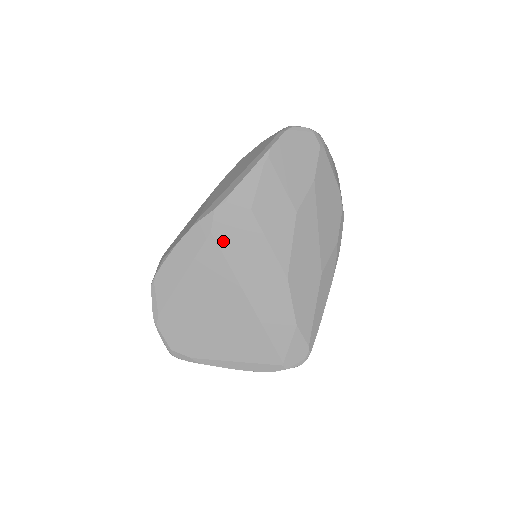
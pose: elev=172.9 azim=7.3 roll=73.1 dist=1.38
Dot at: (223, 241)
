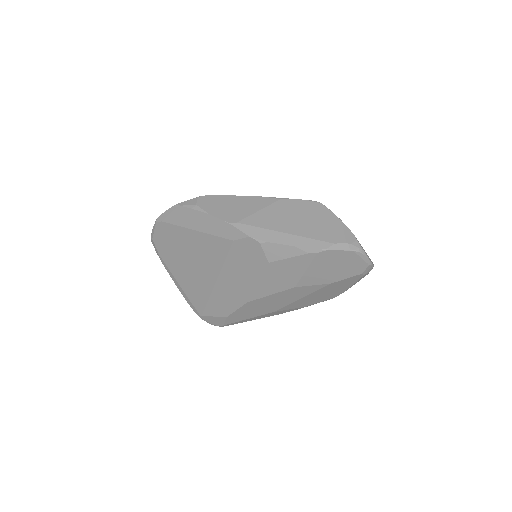
Dot at: (235, 251)
